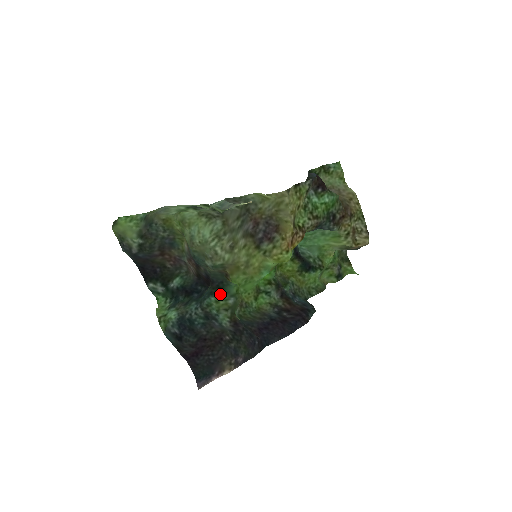
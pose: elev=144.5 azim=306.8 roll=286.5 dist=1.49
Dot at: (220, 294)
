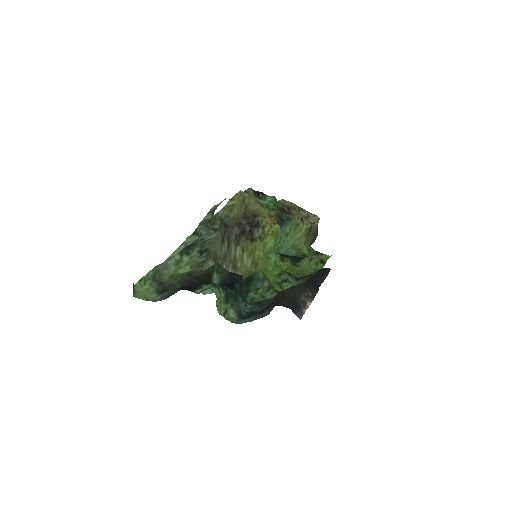
Dot at: (254, 286)
